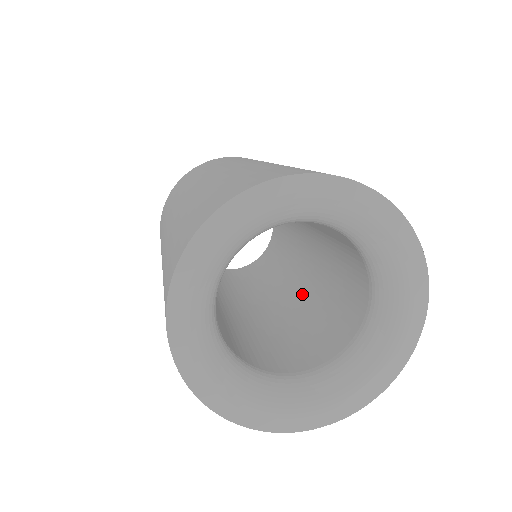
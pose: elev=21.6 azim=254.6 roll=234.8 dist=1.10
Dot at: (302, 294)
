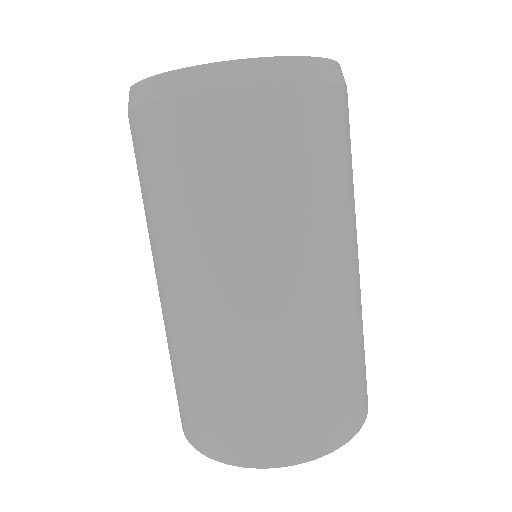
Dot at: occluded
